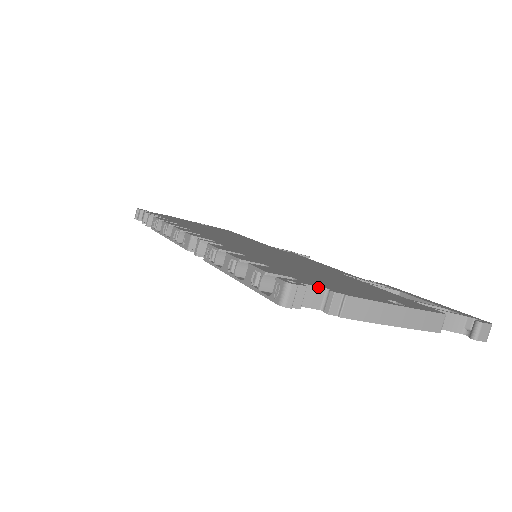
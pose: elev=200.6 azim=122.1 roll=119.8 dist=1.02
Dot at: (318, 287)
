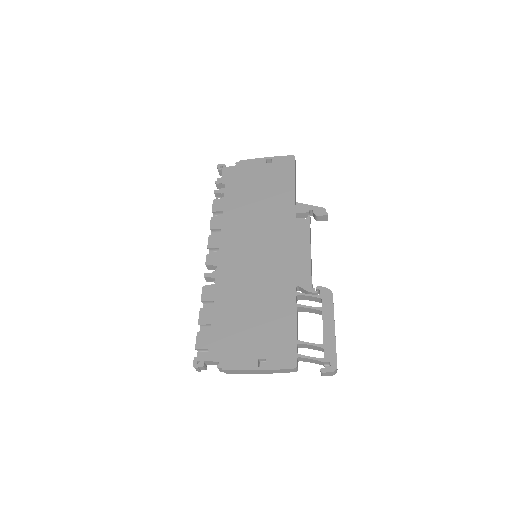
Dot at: (214, 361)
